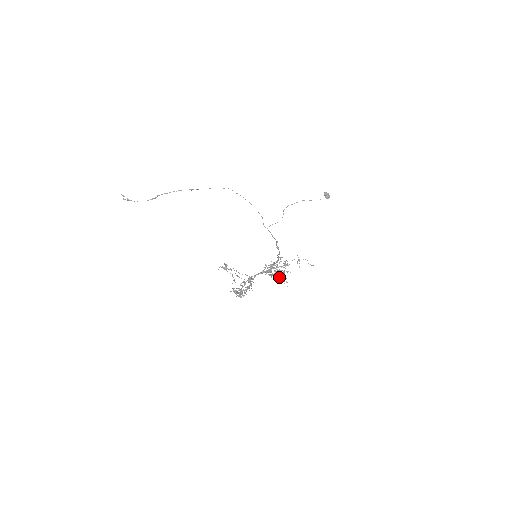
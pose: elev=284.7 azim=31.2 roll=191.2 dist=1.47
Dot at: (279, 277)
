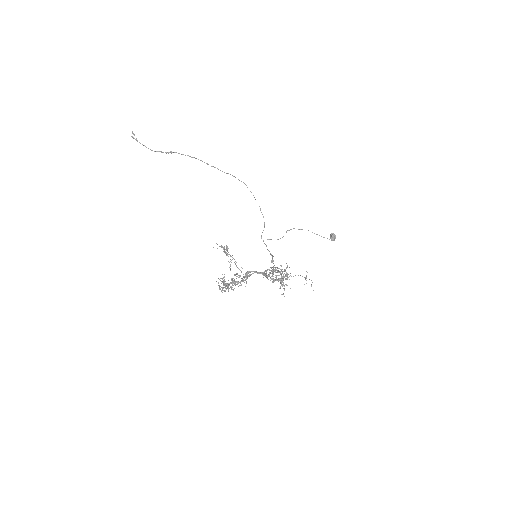
Dot at: (282, 284)
